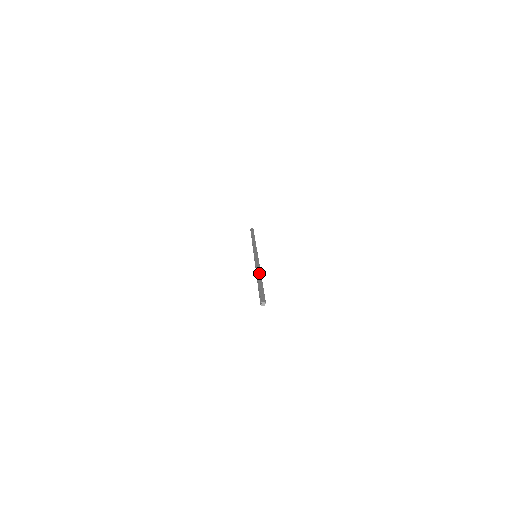
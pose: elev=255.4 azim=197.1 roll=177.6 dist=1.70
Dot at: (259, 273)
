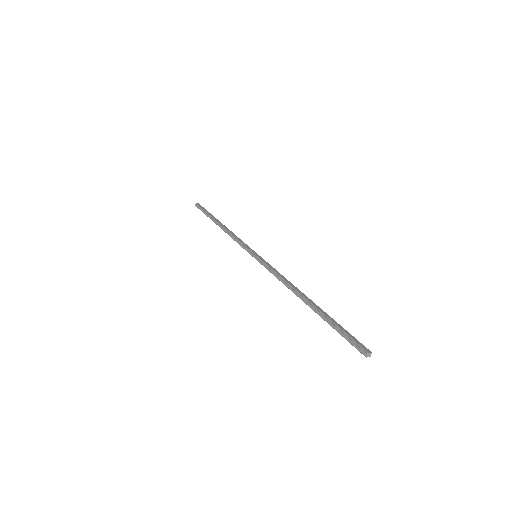
Dot at: (300, 292)
